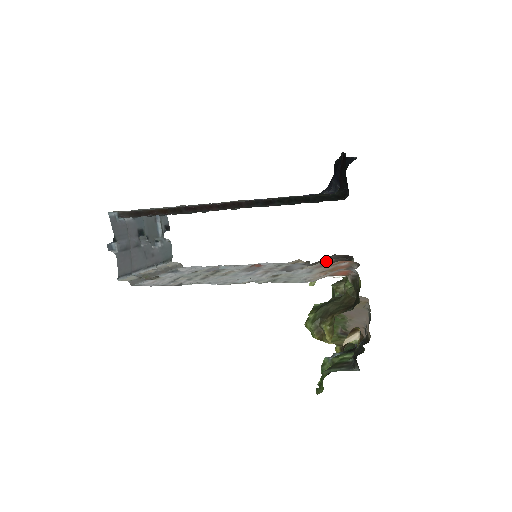
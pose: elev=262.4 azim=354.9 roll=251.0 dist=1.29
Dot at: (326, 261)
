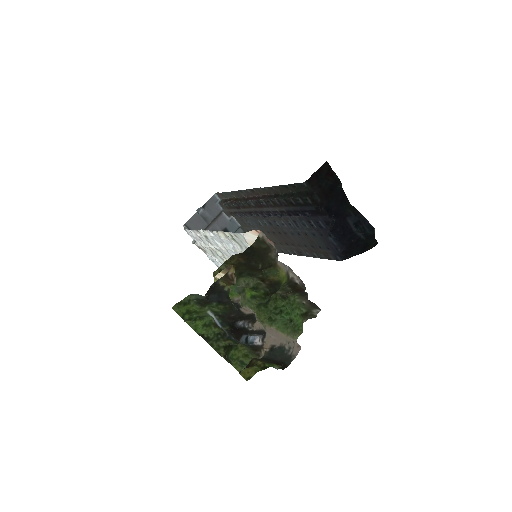
Dot at: occluded
